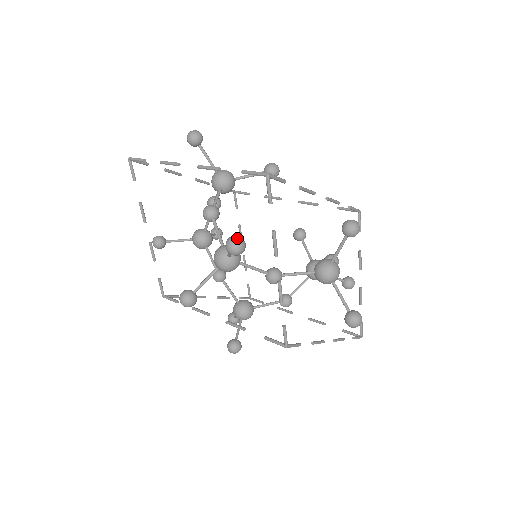
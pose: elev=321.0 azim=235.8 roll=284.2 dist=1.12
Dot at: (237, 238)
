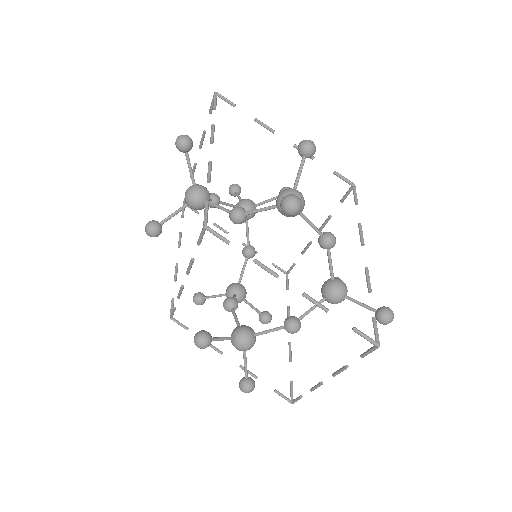
Dot at: (185, 135)
